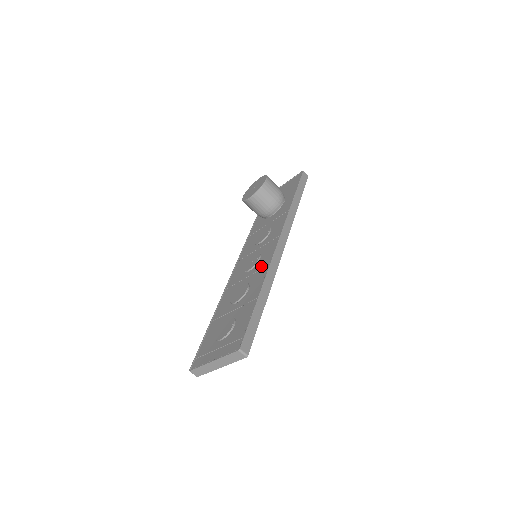
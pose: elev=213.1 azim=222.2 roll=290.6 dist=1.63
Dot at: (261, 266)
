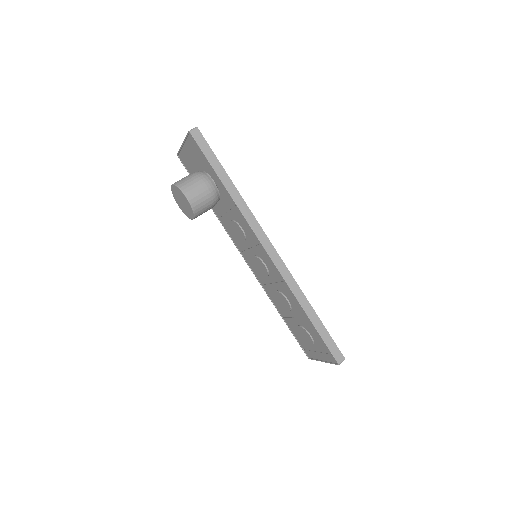
Dot at: (277, 278)
